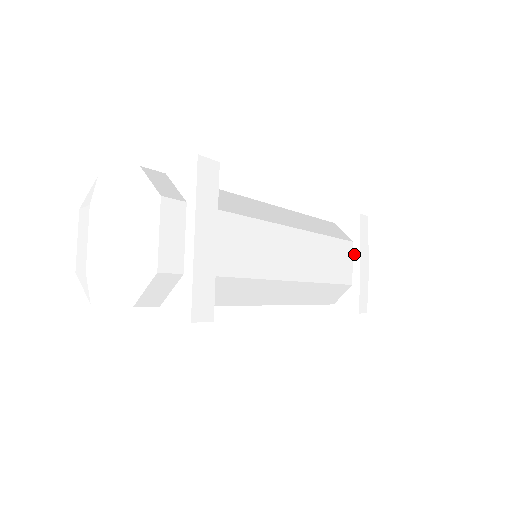
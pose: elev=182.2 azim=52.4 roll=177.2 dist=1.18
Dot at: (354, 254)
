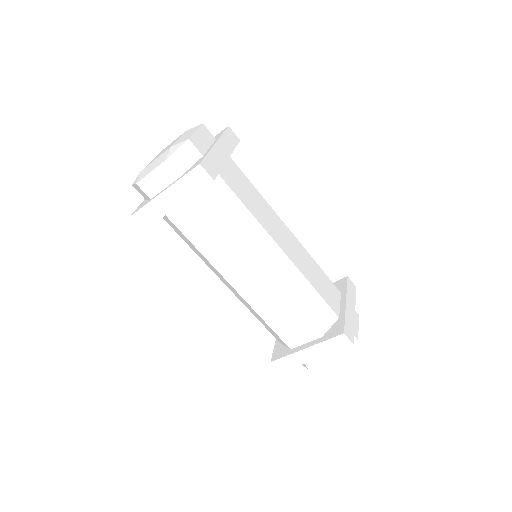
Dot at: (341, 299)
